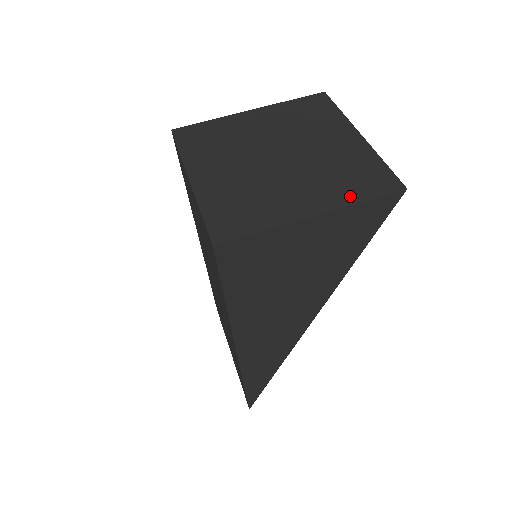
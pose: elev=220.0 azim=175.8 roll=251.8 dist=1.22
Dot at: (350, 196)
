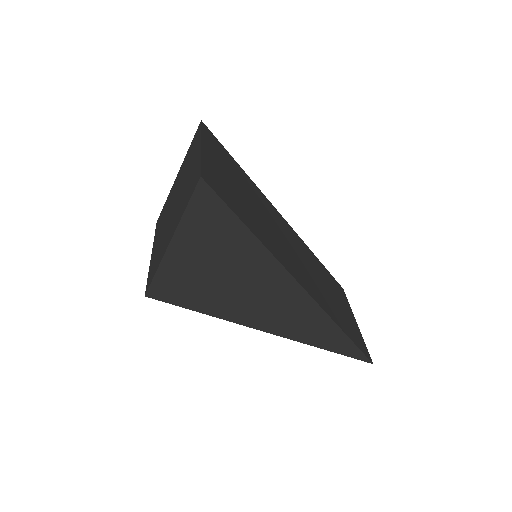
Dot at: (183, 209)
